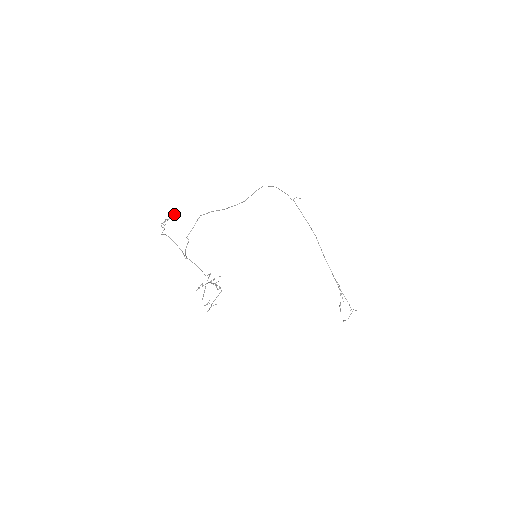
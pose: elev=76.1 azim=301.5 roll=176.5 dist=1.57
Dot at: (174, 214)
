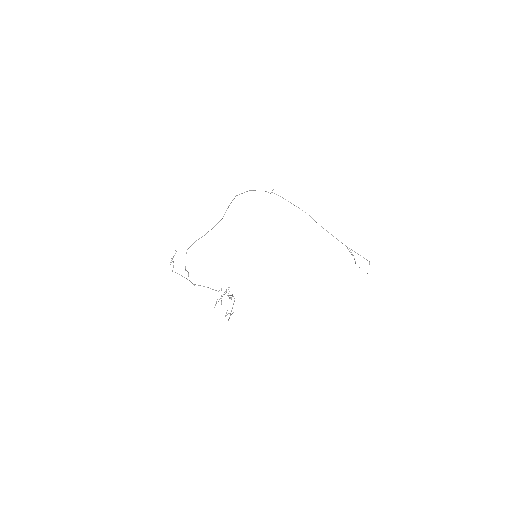
Dot at: (176, 251)
